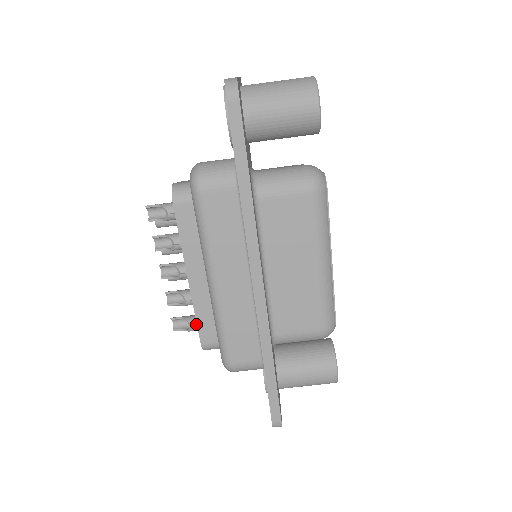
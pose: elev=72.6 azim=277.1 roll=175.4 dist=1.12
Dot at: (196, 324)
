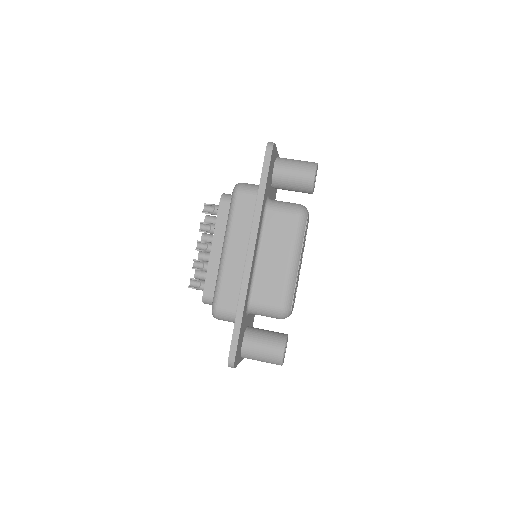
Dot at: occluded
